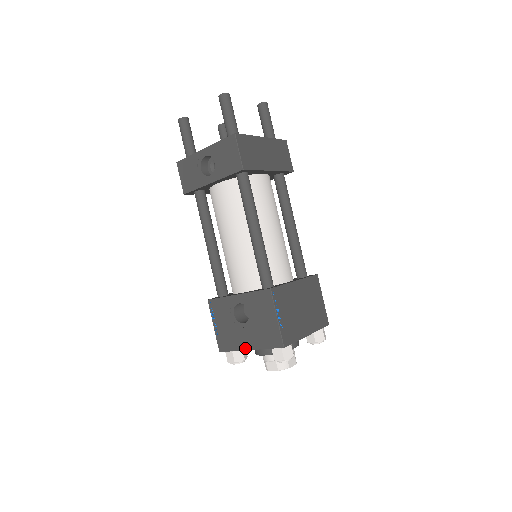
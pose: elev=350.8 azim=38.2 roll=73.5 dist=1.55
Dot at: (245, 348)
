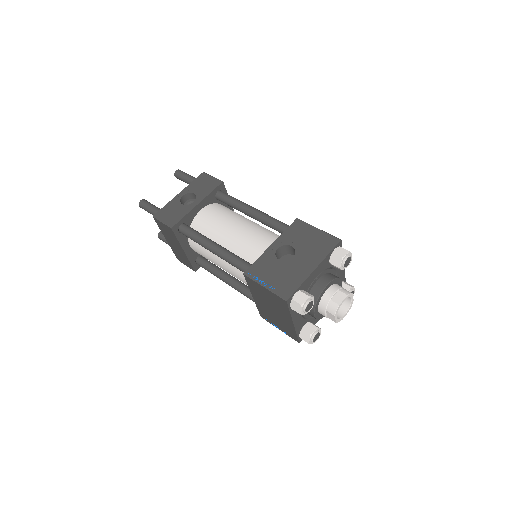
Dot at: (310, 272)
